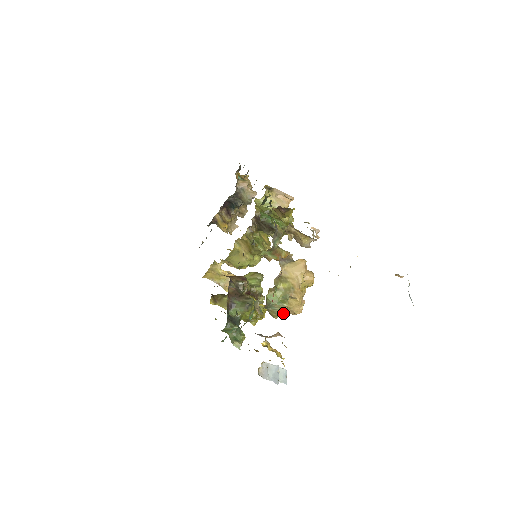
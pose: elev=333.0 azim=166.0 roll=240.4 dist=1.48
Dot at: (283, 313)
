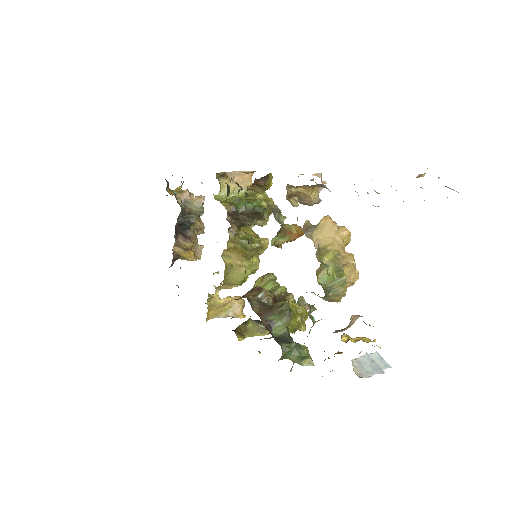
Dot at: (345, 290)
